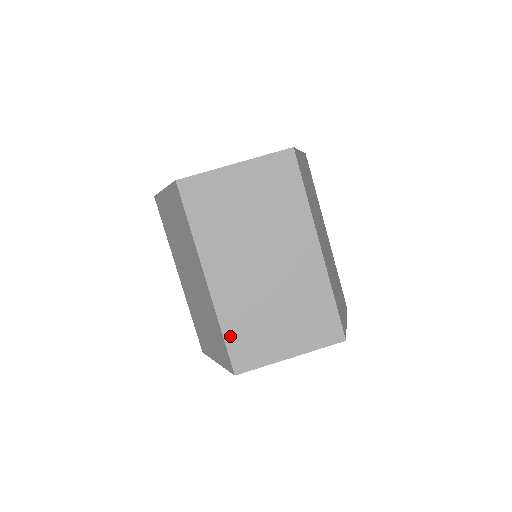
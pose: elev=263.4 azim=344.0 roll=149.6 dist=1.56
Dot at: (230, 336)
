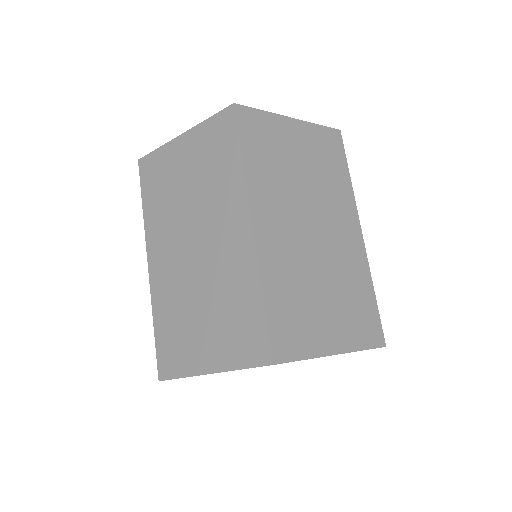
Dot at: (273, 306)
